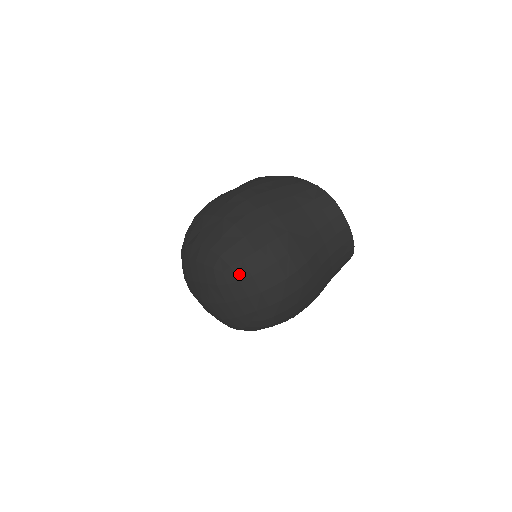
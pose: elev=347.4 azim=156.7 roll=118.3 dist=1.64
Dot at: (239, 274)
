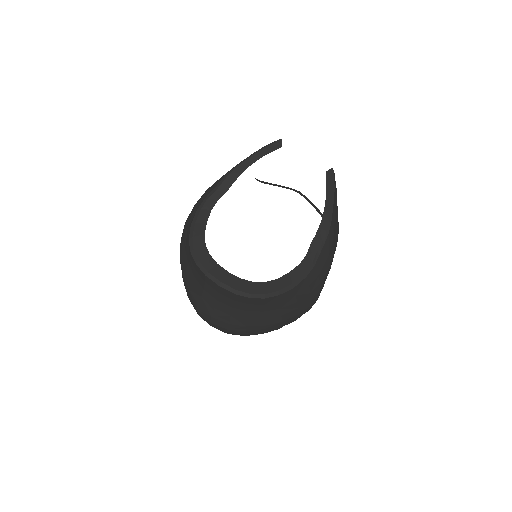
Dot at: occluded
